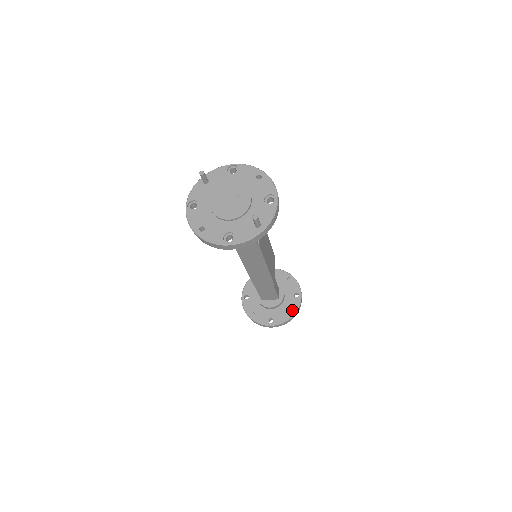
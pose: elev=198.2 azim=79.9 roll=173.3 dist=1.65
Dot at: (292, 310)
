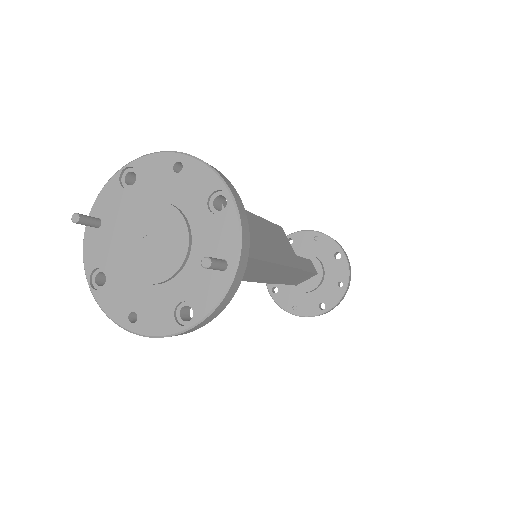
Dot at: (342, 279)
